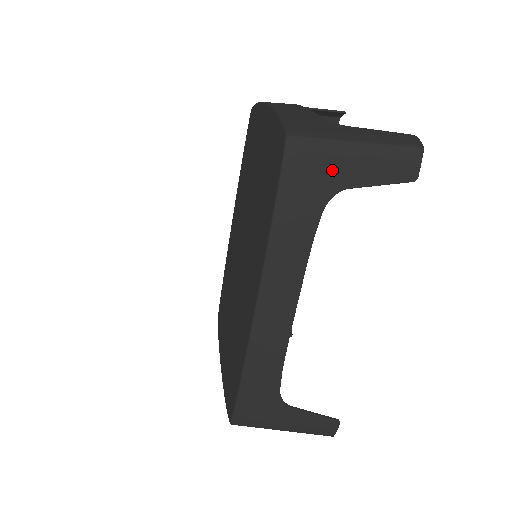
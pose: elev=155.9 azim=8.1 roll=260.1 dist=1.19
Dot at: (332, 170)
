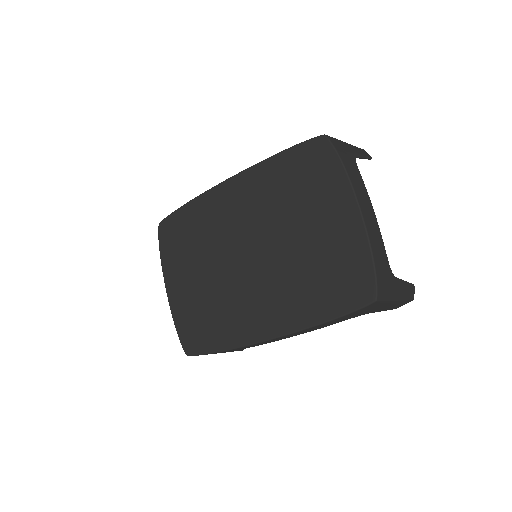
Dot at: (374, 309)
